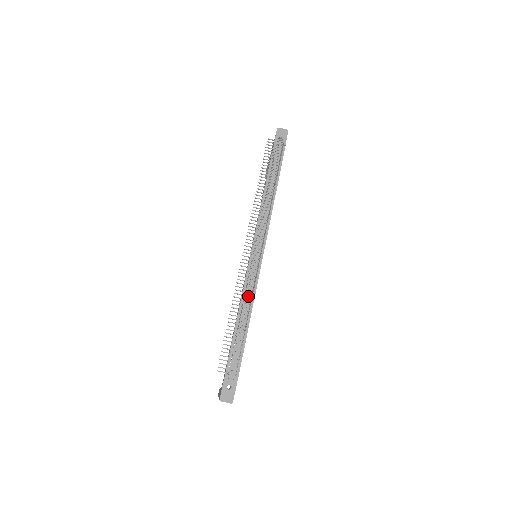
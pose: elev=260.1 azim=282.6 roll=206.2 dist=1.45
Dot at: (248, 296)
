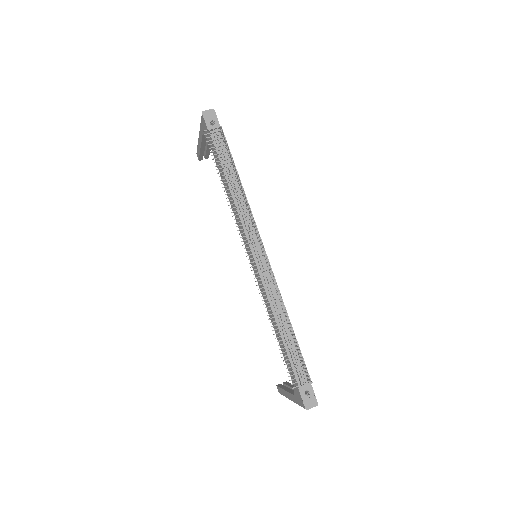
Dot at: occluded
